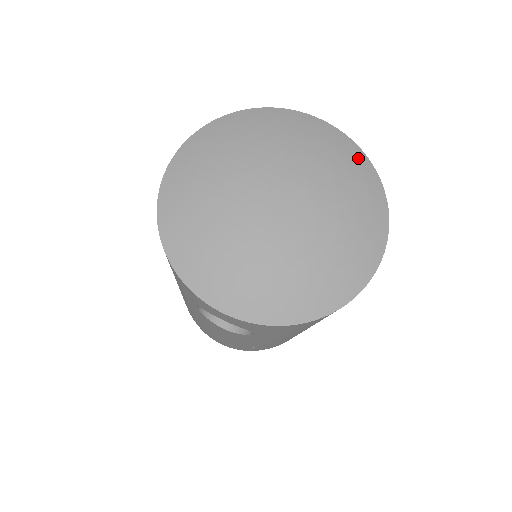
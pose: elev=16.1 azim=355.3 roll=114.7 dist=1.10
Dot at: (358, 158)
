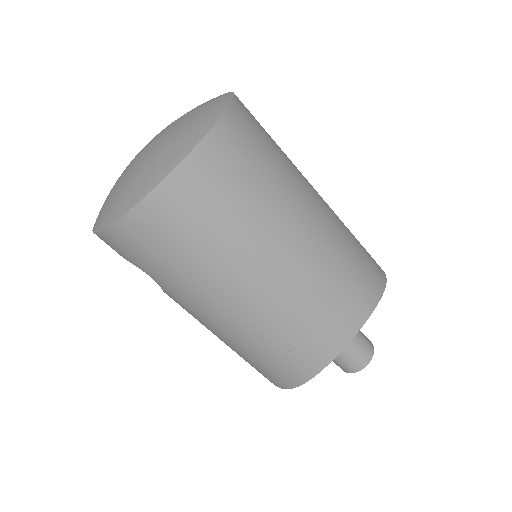
Dot at: (222, 100)
